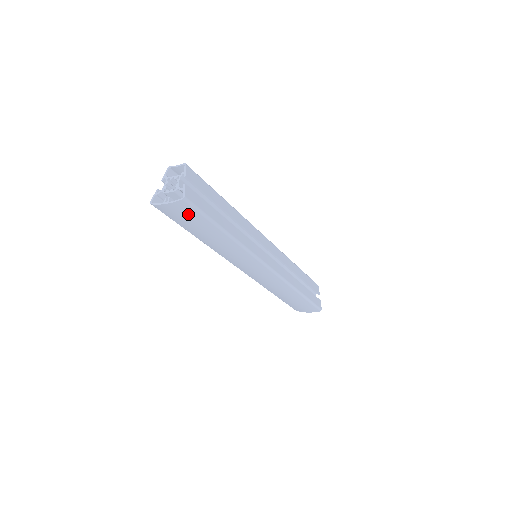
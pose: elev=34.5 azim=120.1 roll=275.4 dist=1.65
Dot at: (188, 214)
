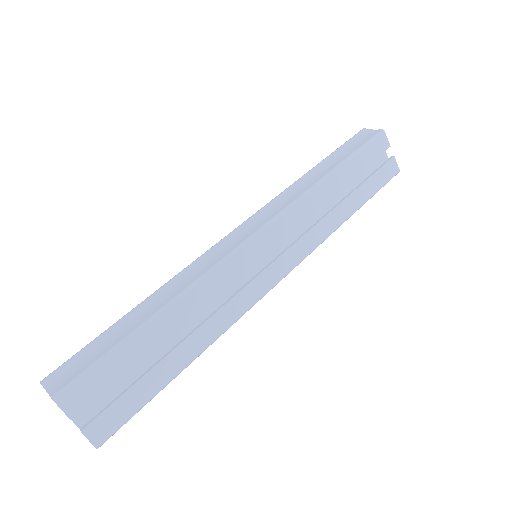
Dot at: occluded
